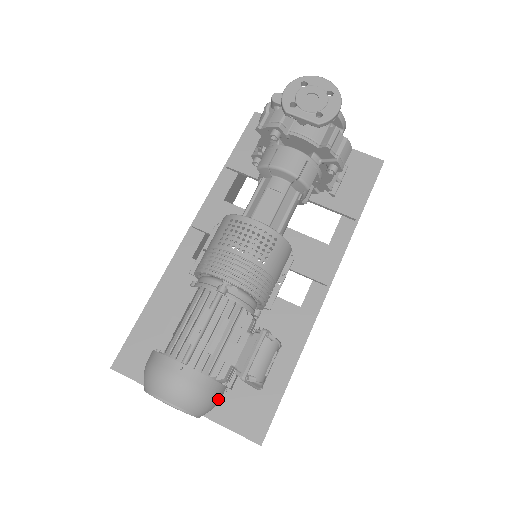
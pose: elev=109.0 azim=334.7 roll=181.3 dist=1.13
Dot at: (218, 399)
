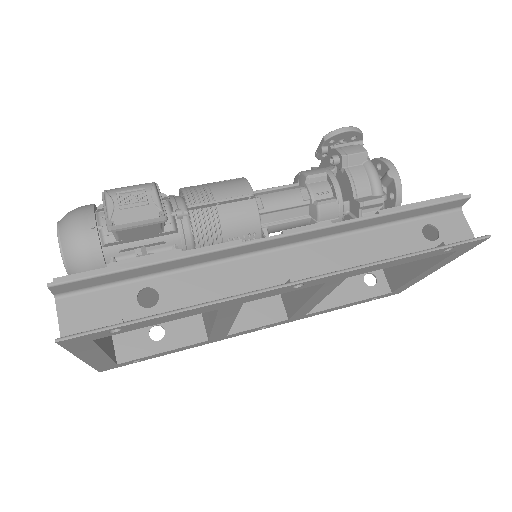
Dot at: (80, 224)
